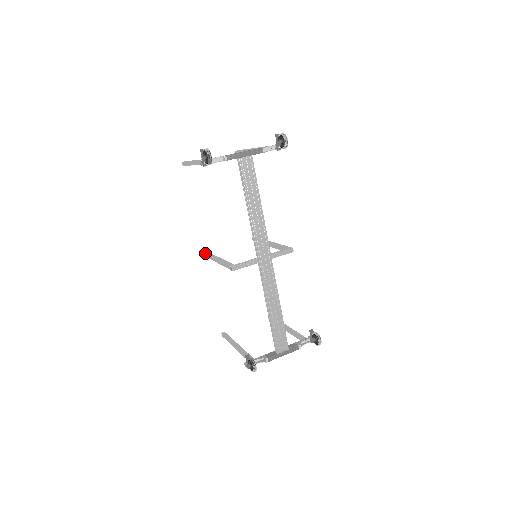
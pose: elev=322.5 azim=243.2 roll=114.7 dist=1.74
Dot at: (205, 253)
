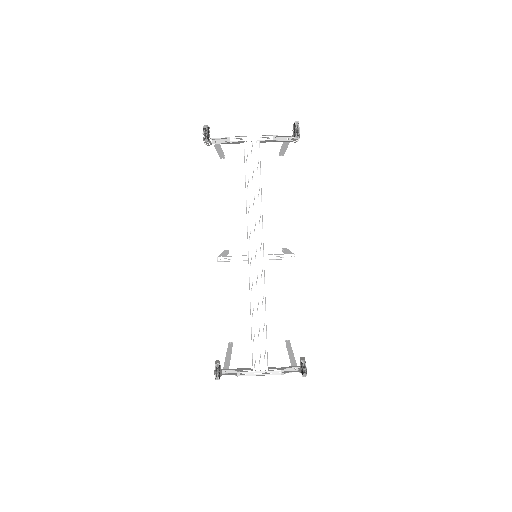
Dot at: (224, 250)
